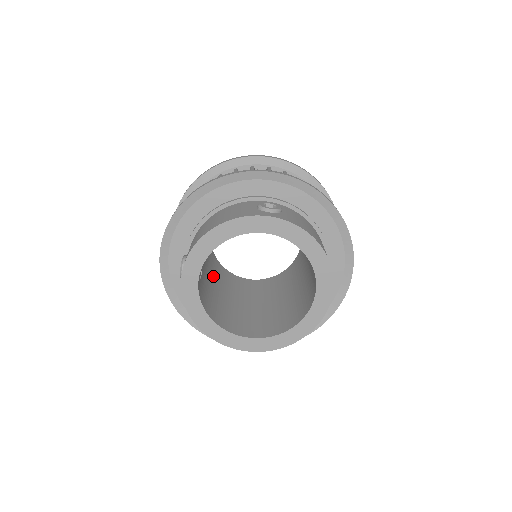
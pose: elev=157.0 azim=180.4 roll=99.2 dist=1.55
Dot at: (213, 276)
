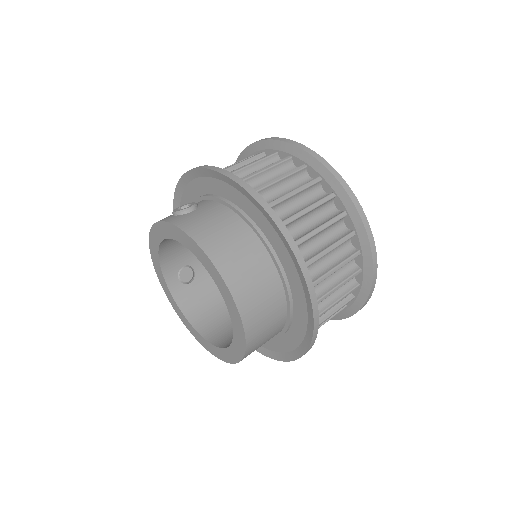
Dot at: occluded
